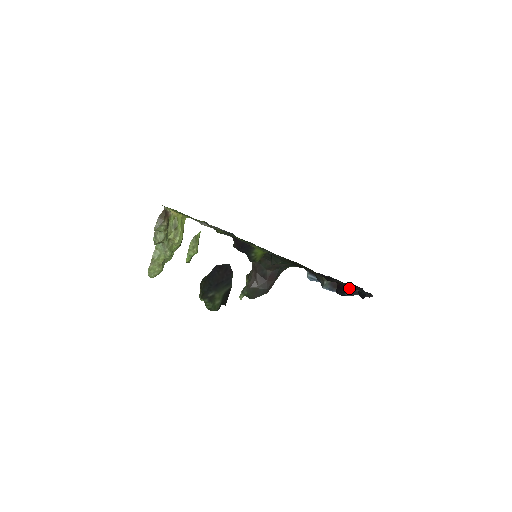
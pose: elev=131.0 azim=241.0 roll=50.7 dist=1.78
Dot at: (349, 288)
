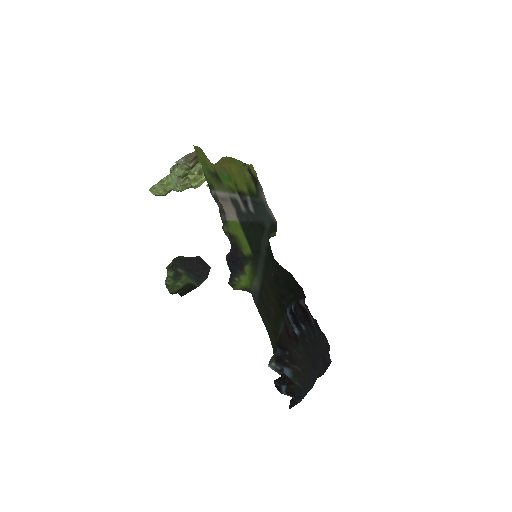
Dot at: (292, 382)
